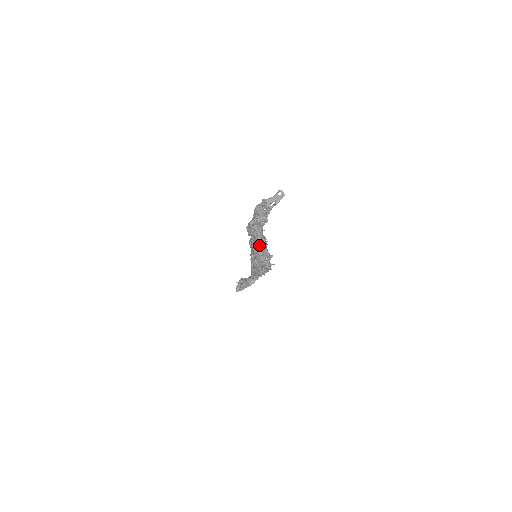
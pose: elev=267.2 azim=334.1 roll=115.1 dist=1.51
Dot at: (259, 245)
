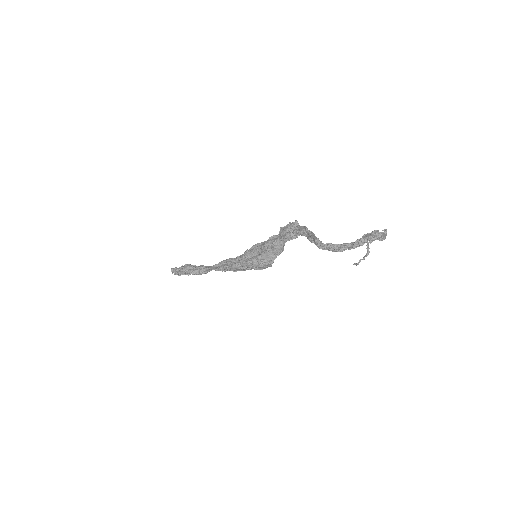
Dot at: (279, 251)
